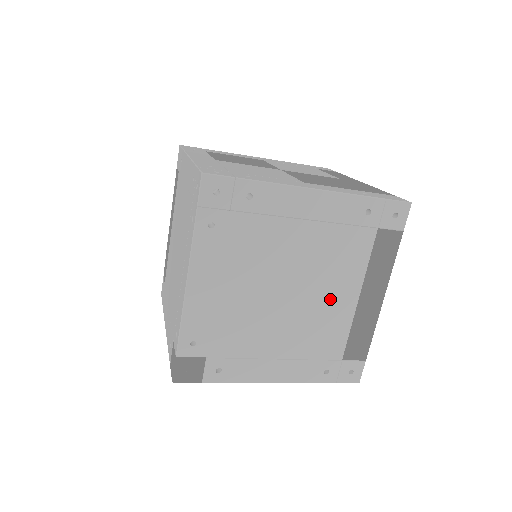
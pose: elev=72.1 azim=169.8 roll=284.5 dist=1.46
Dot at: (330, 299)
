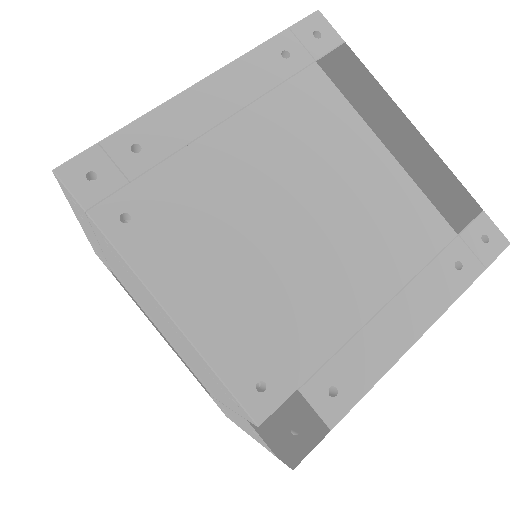
Dot at: (358, 178)
